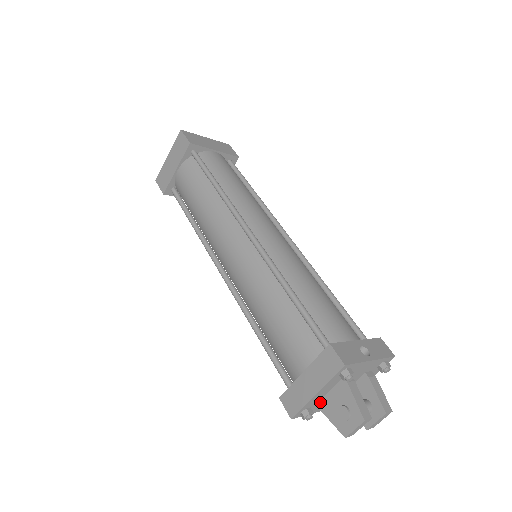
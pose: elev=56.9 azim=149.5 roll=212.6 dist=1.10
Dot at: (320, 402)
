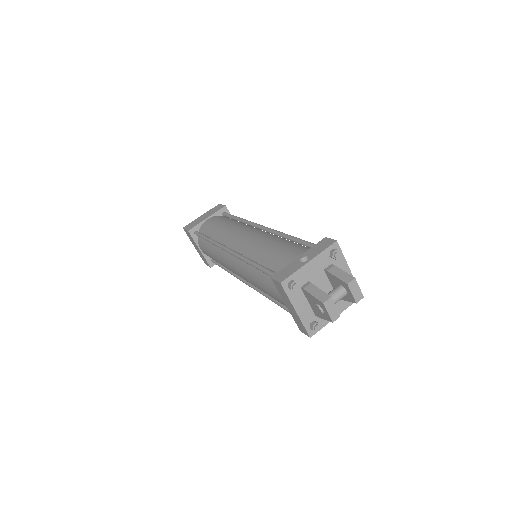
Dot at: (314, 313)
